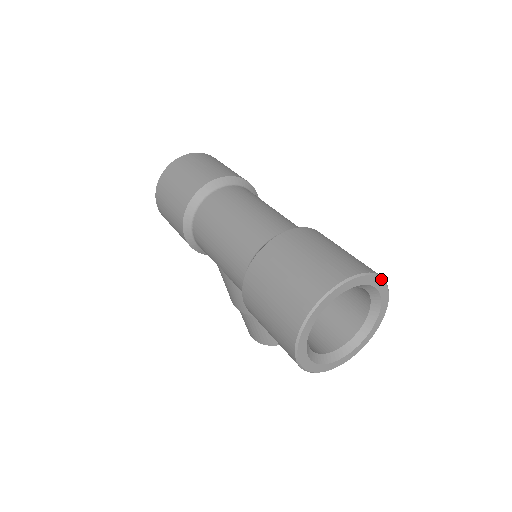
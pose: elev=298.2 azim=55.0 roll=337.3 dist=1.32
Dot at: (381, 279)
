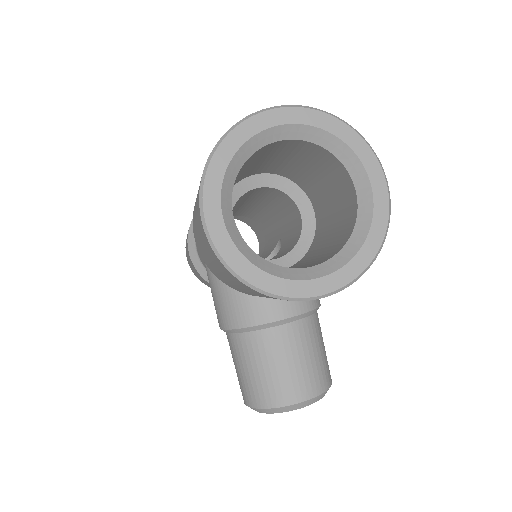
Dot at: (362, 139)
